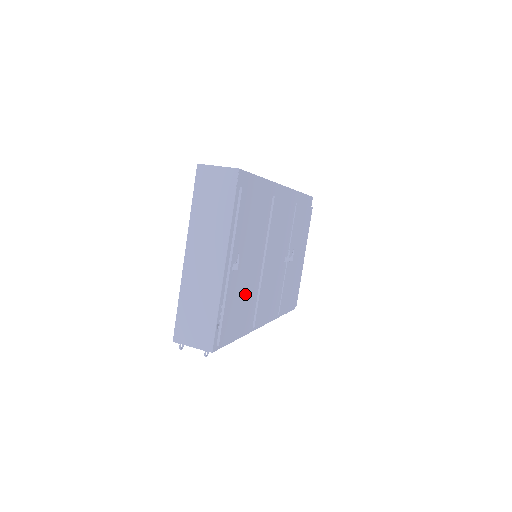
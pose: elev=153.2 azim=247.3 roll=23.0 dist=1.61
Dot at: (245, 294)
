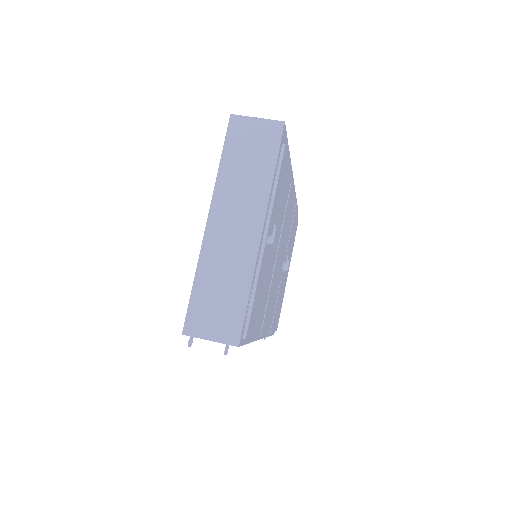
Dot at: (265, 285)
